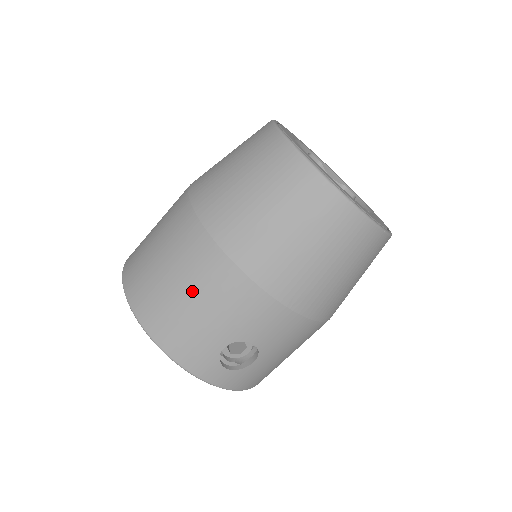
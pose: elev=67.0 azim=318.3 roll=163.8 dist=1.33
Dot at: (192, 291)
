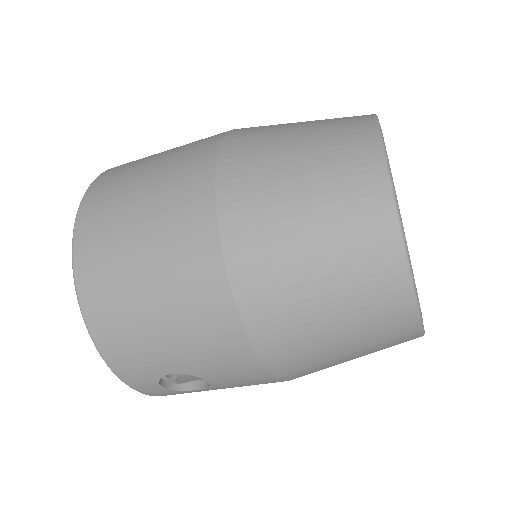
Dot at: (164, 305)
